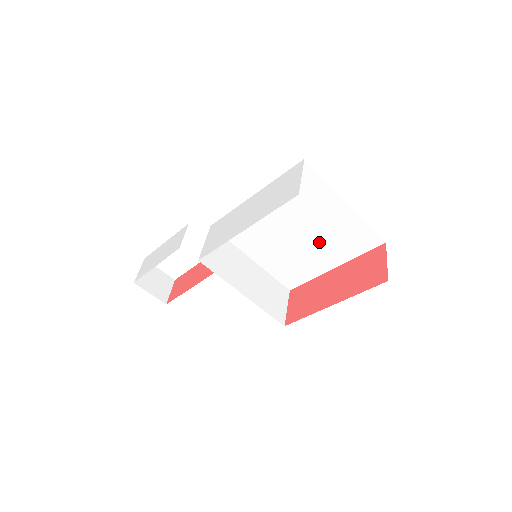
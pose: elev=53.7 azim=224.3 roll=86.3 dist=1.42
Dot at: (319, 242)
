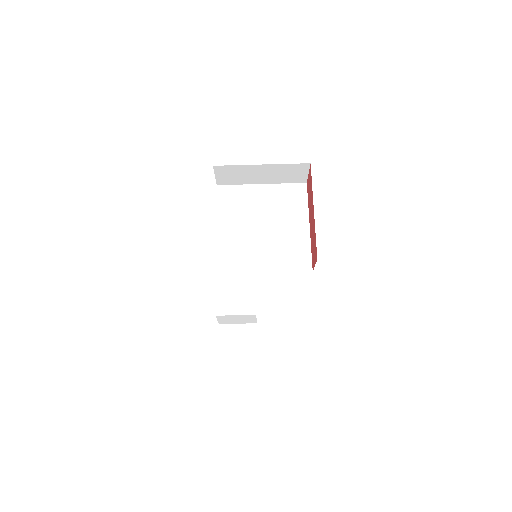
Dot at: (280, 219)
